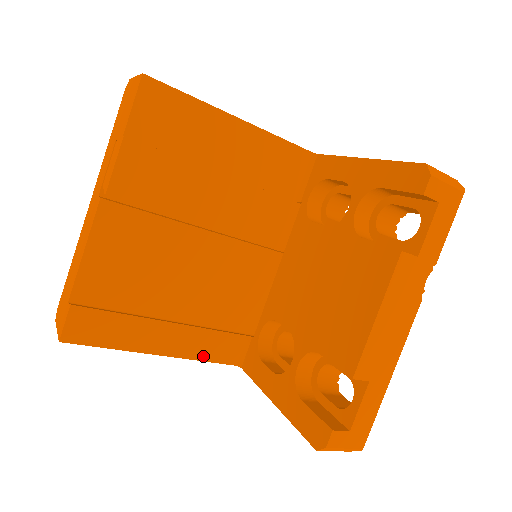
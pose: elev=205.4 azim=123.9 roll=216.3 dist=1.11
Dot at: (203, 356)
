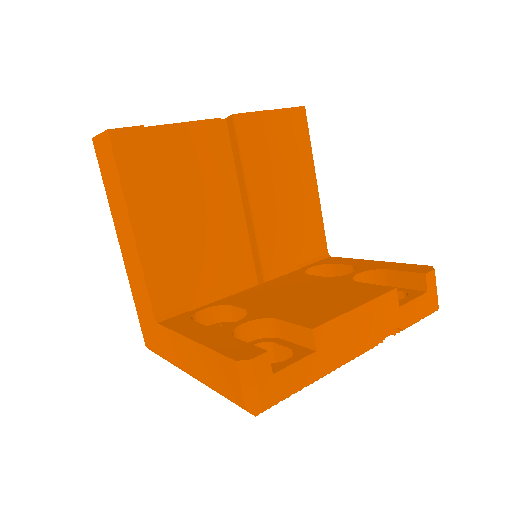
Dot at: (150, 276)
